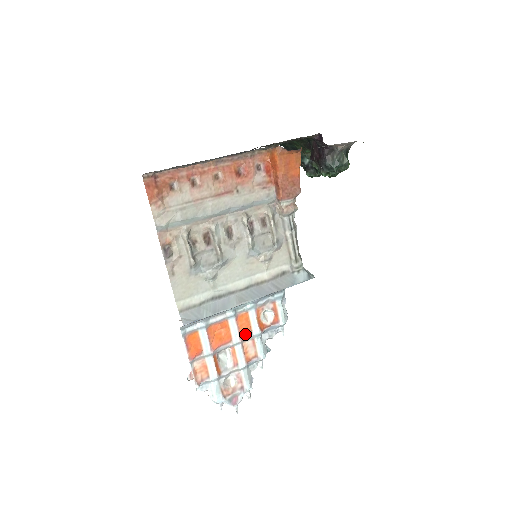
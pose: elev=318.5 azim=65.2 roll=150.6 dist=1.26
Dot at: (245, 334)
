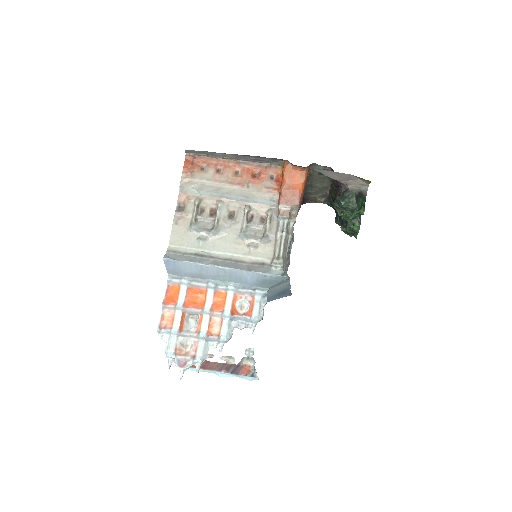
Dot at: (216, 309)
